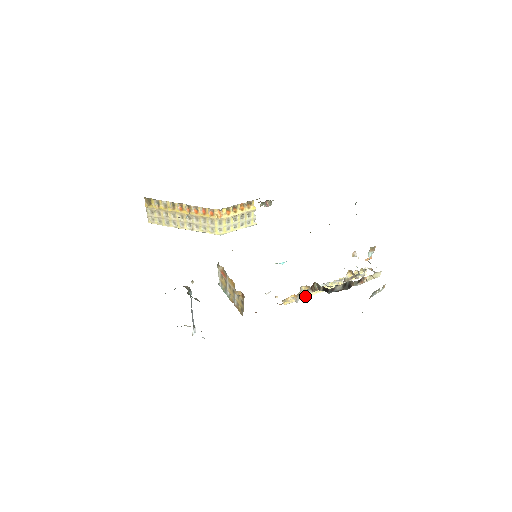
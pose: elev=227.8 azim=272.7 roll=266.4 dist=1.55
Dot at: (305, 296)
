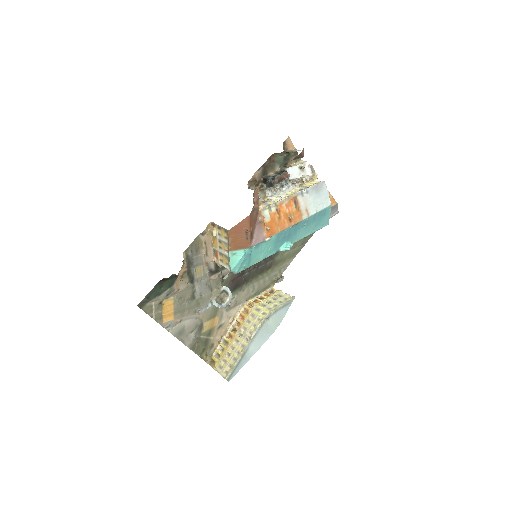
Dot at: (251, 189)
